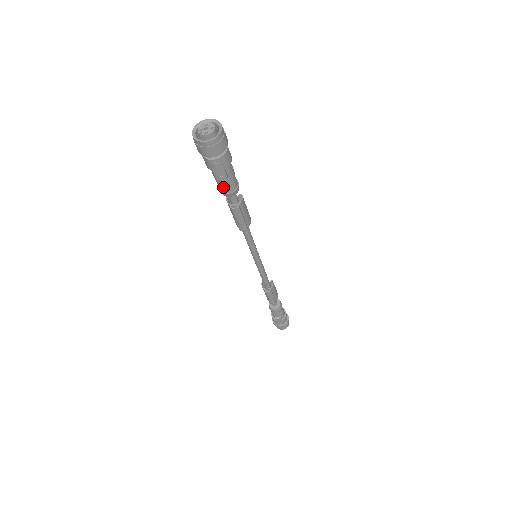
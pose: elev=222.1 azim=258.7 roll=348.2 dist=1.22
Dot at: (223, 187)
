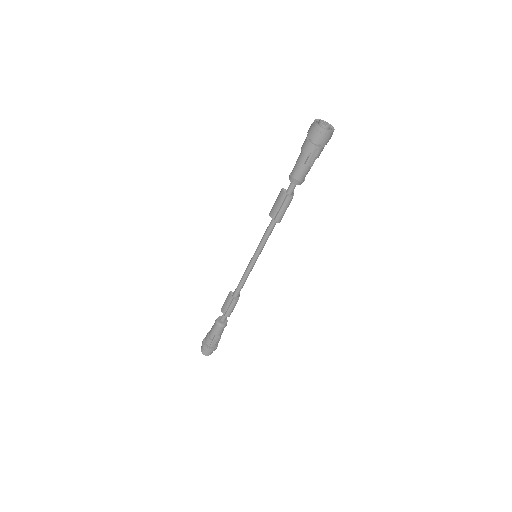
Dot at: (300, 174)
